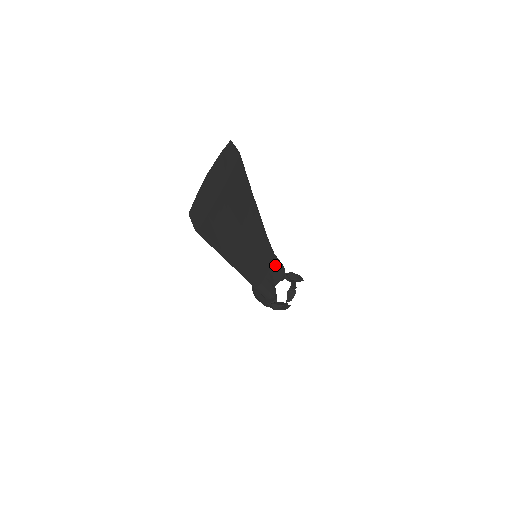
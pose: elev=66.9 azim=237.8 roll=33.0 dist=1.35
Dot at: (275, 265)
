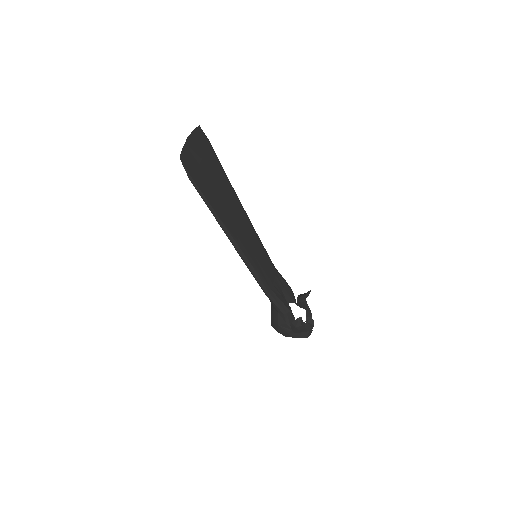
Dot at: (280, 279)
